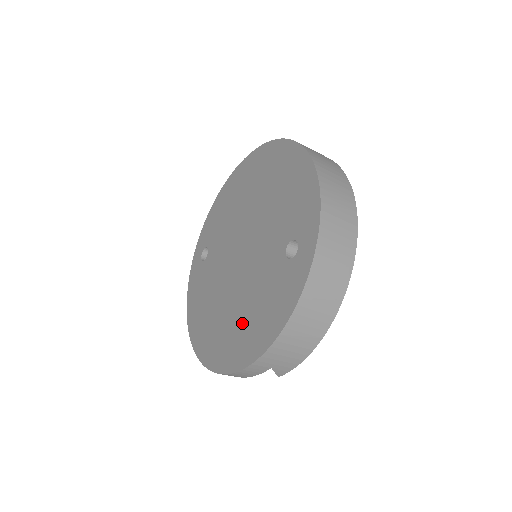
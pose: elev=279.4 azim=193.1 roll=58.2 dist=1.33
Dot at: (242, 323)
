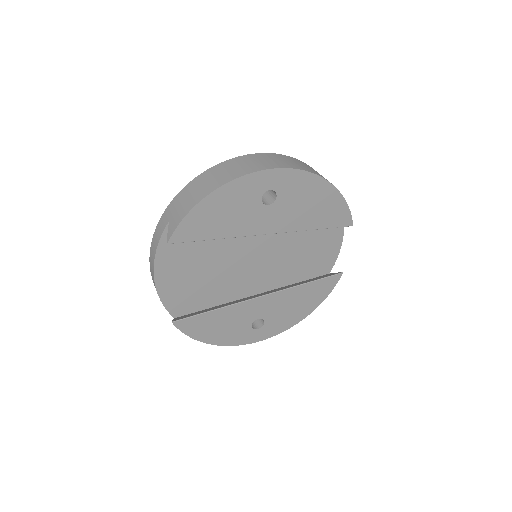
Dot at: occluded
